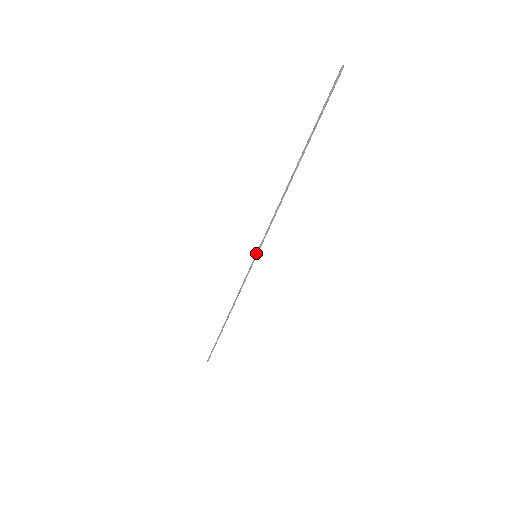
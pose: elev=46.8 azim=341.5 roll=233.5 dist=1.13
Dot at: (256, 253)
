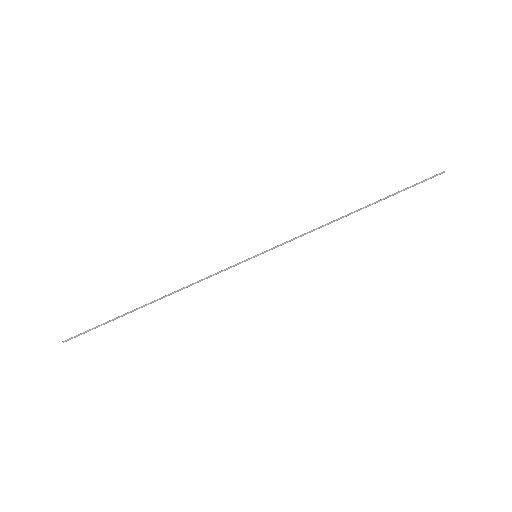
Dot at: occluded
